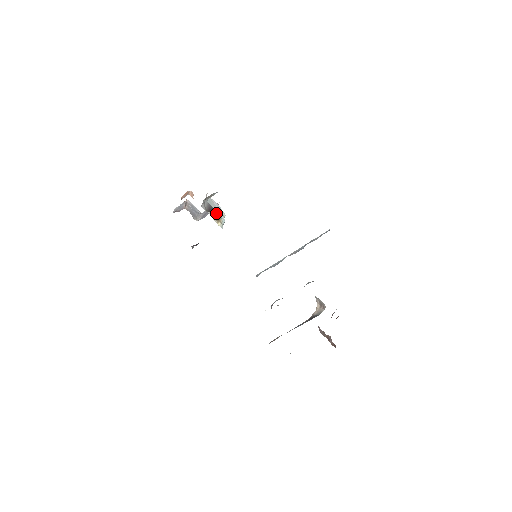
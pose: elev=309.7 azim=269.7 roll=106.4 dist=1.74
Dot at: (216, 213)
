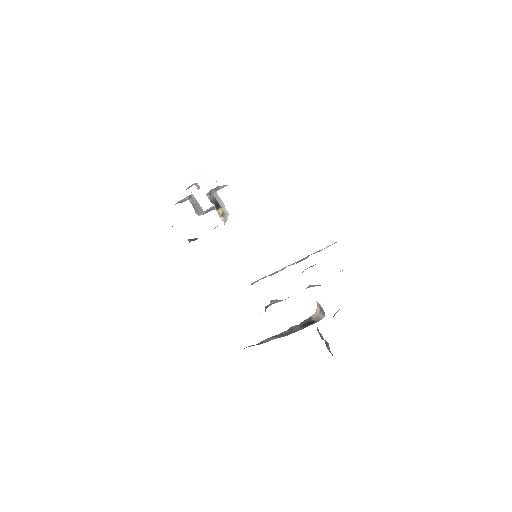
Dot at: (220, 208)
